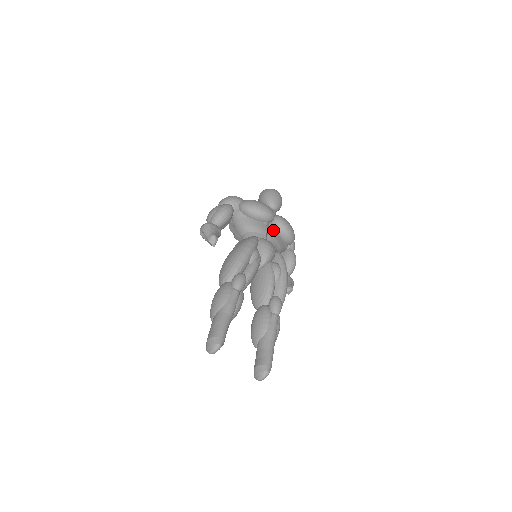
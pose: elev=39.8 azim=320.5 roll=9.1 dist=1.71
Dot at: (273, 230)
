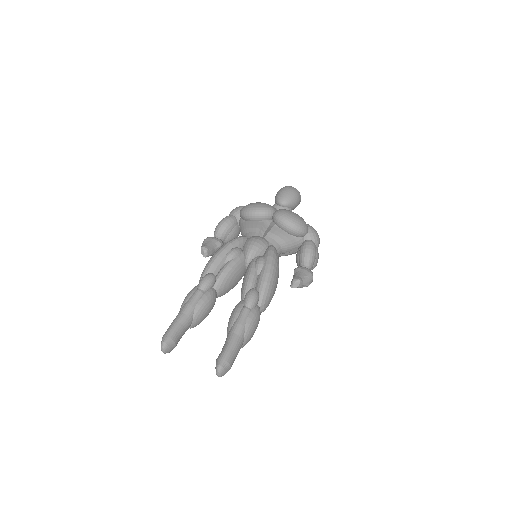
Dot at: (273, 225)
